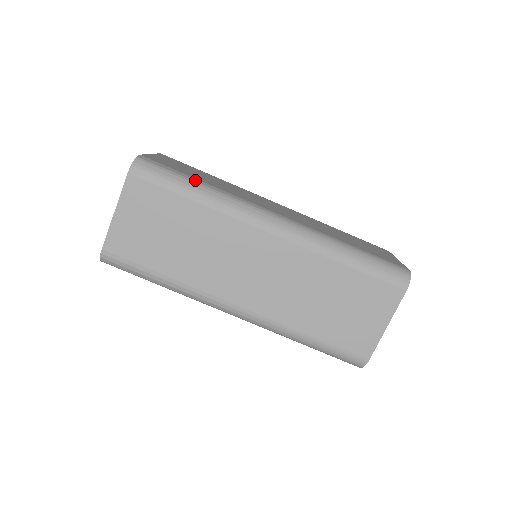
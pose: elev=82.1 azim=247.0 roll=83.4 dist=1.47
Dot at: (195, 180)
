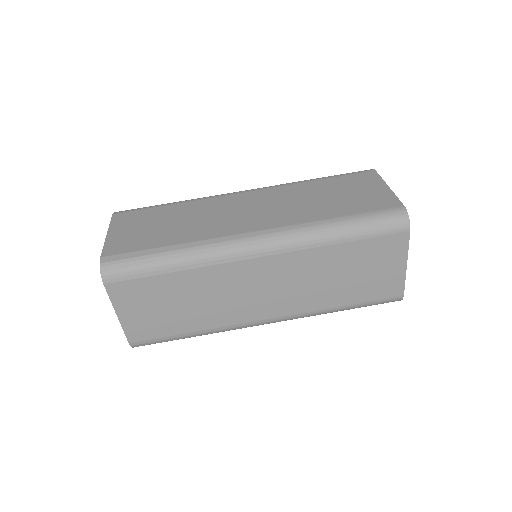
Dot at: (163, 250)
